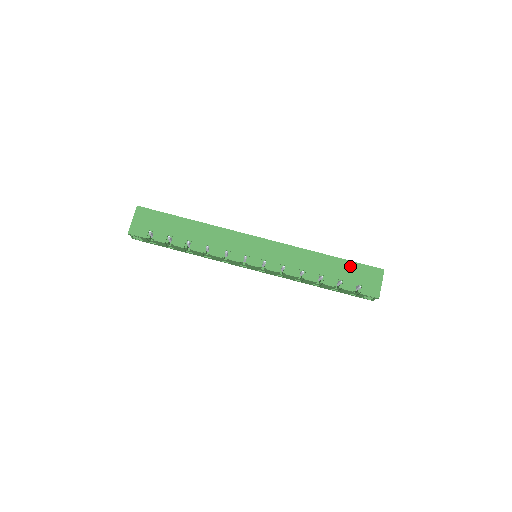
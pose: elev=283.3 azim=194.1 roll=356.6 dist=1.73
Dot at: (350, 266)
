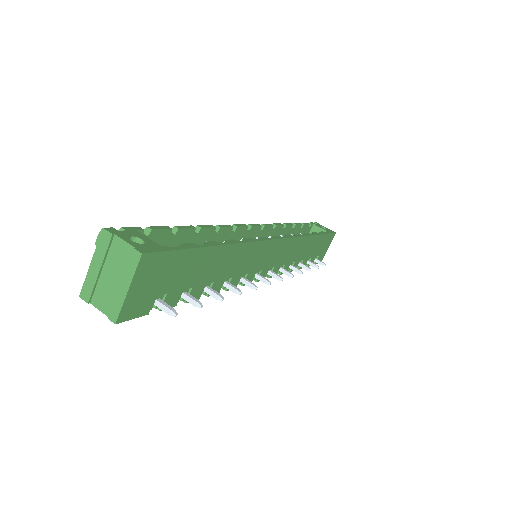
Dot at: (322, 240)
